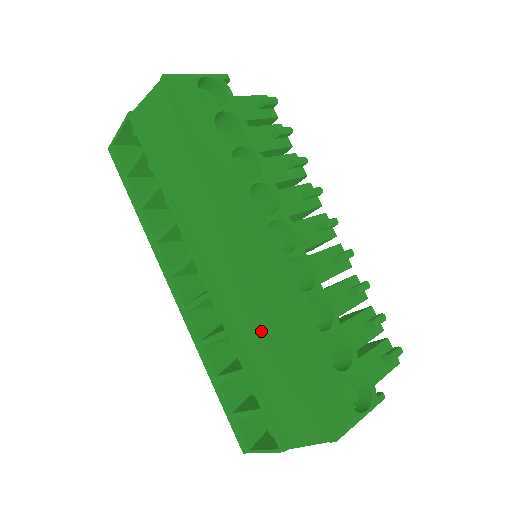
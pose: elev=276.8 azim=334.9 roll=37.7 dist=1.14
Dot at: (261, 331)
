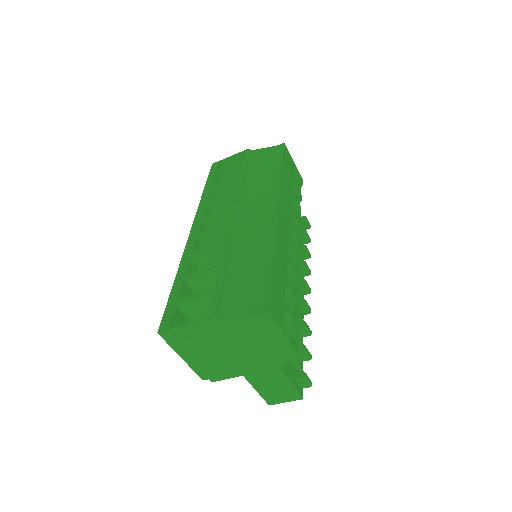
Dot at: (255, 247)
